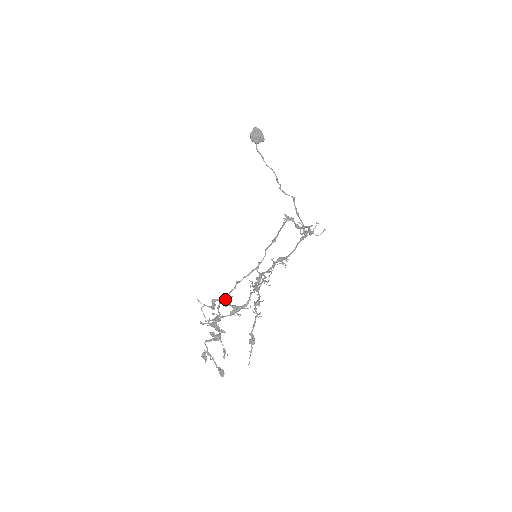
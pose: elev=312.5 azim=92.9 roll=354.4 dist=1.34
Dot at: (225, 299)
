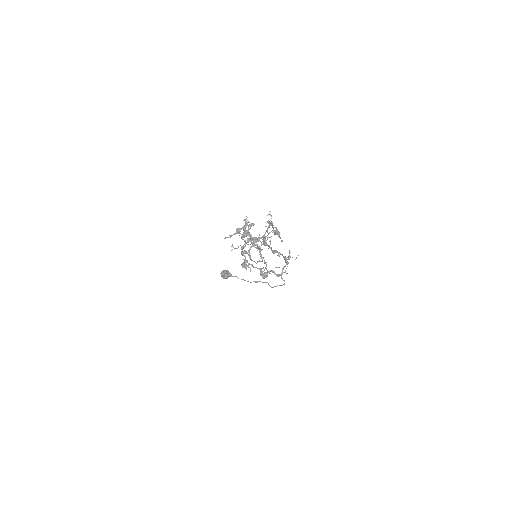
Dot at: (246, 216)
